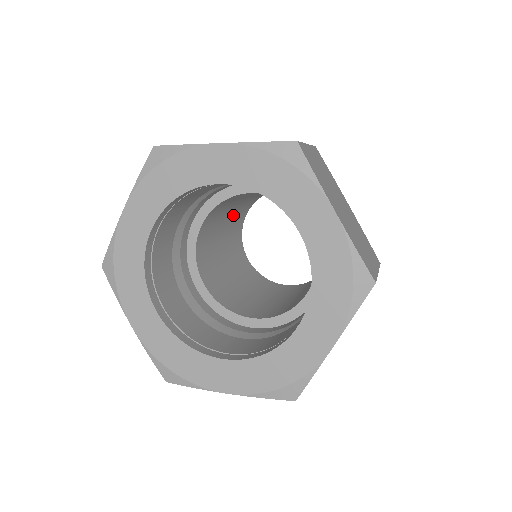
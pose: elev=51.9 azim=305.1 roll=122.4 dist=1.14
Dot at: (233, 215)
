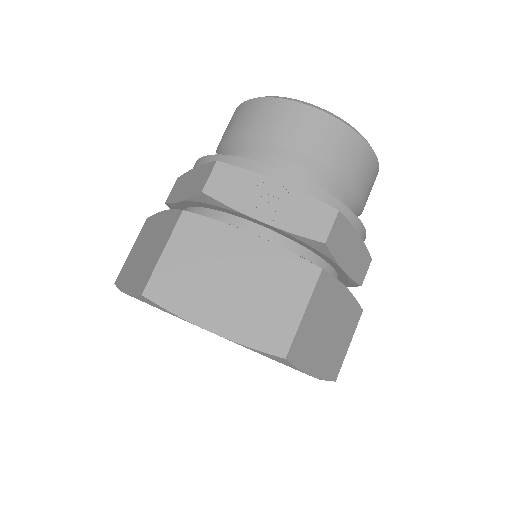
Dot at: occluded
